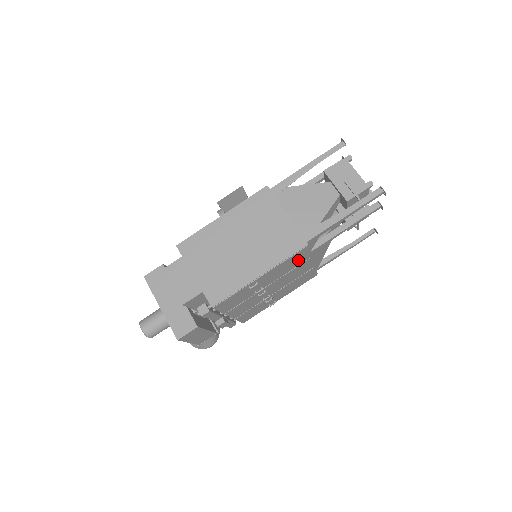
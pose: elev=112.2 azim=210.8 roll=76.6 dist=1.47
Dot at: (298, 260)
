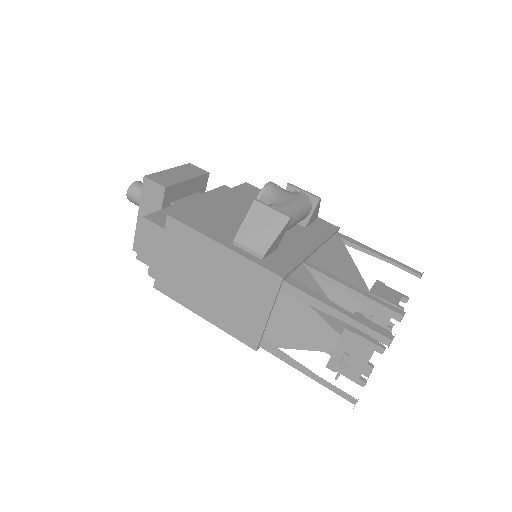
Dot at: occluded
